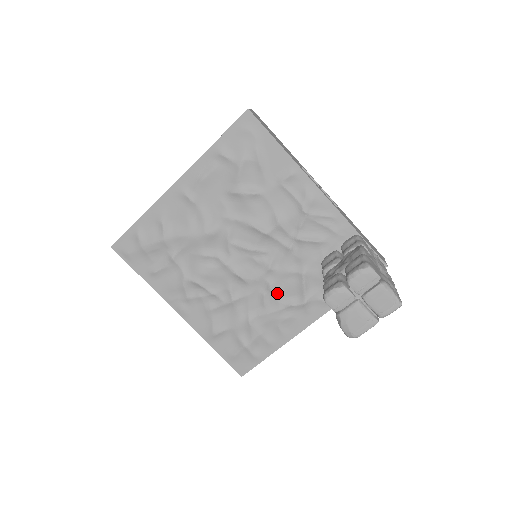
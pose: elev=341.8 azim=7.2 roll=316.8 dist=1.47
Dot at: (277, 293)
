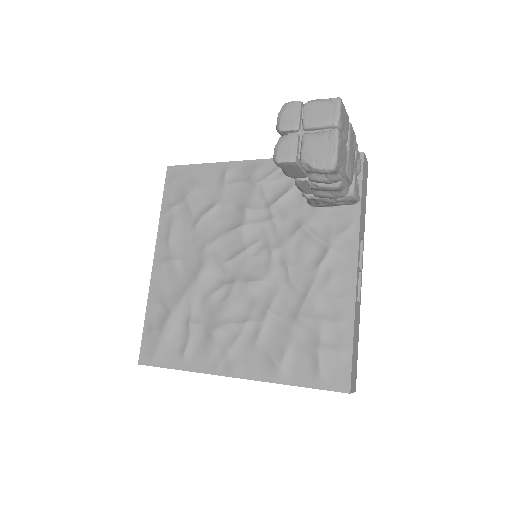
Dot at: (299, 266)
